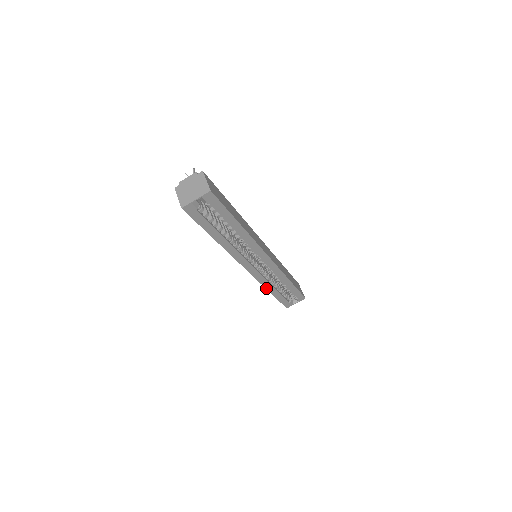
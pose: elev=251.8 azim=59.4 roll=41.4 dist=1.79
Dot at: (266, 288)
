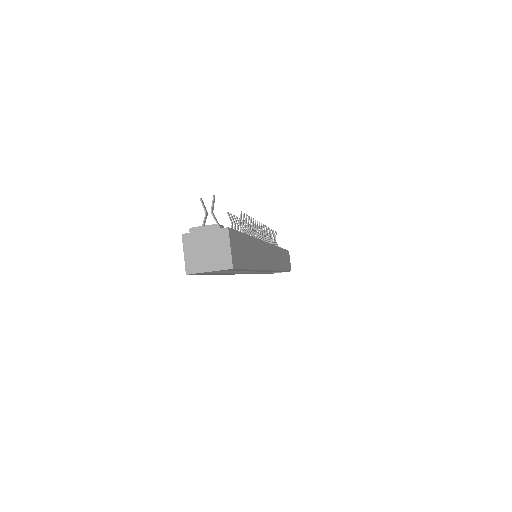
Dot at: occluded
